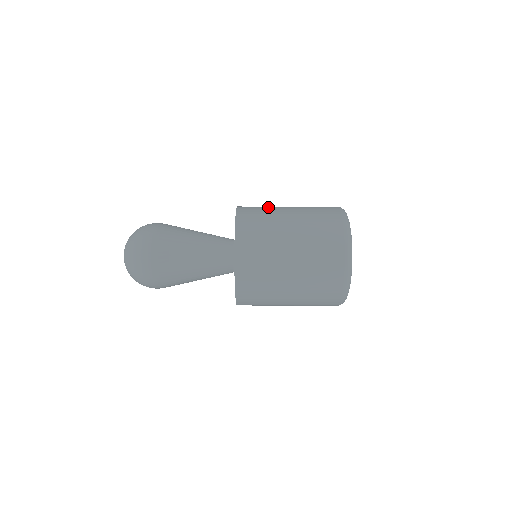
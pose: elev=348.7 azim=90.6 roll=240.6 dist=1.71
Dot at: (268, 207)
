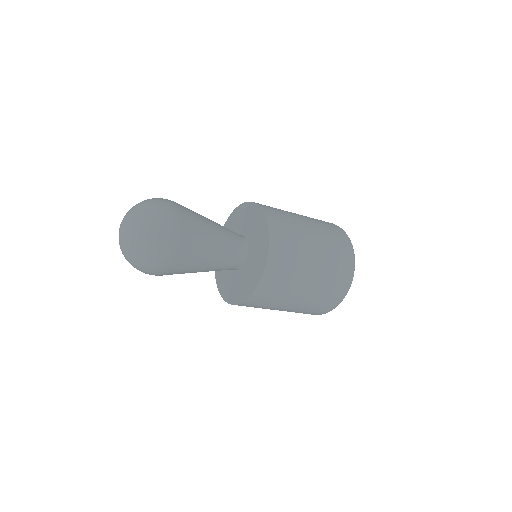
Dot at: occluded
